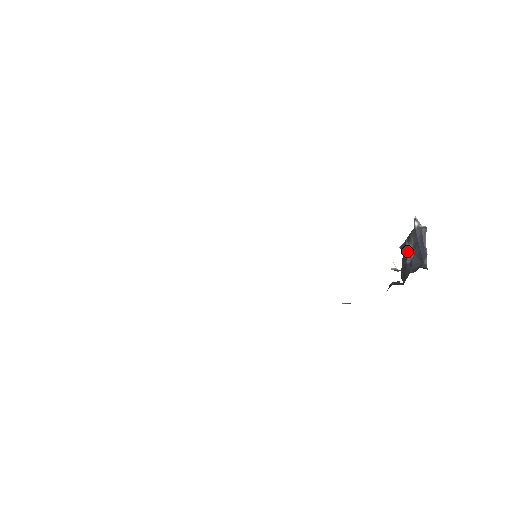
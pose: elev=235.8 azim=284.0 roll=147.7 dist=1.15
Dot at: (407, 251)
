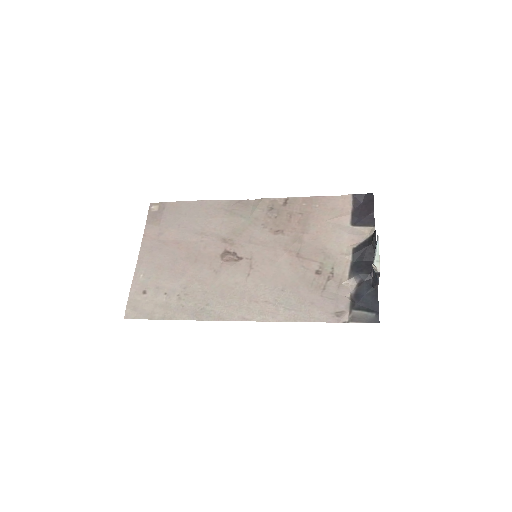
Dot at: occluded
